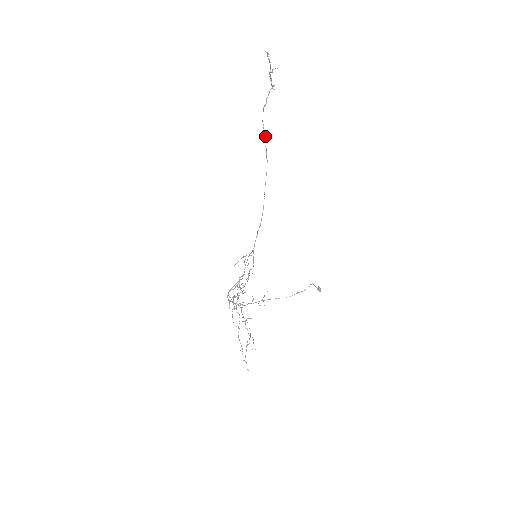
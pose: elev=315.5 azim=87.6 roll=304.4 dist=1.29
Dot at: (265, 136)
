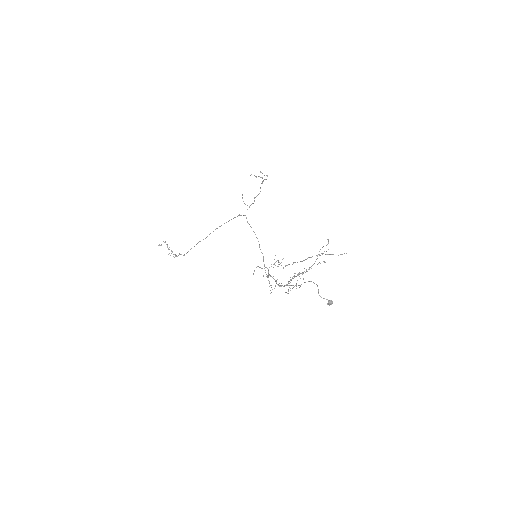
Dot at: occluded
